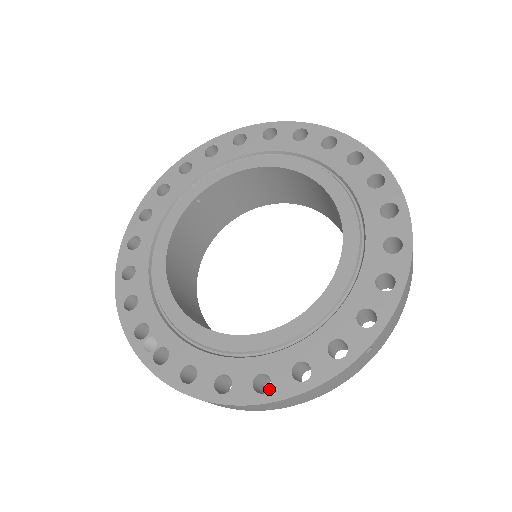
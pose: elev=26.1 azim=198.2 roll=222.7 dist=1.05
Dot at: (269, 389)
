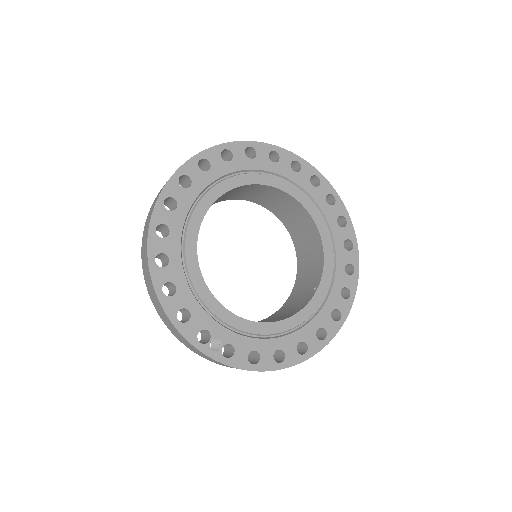
Dot at: (307, 350)
